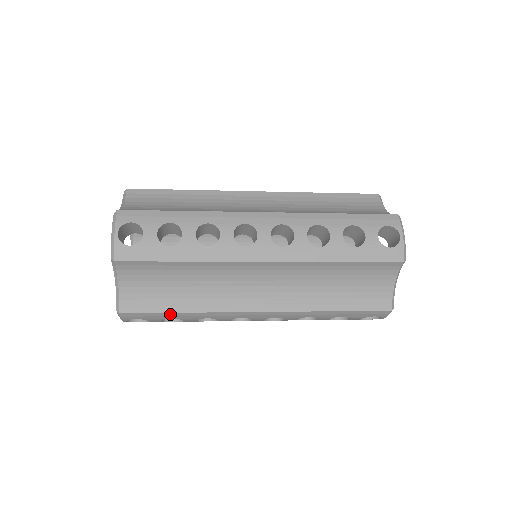
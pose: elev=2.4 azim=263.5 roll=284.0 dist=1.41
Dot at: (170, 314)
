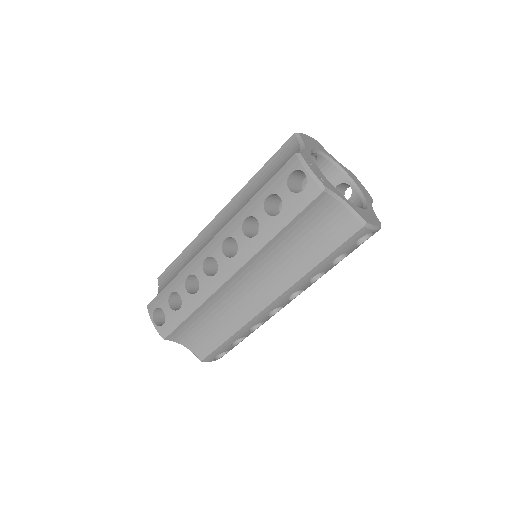
Dot at: (226, 342)
